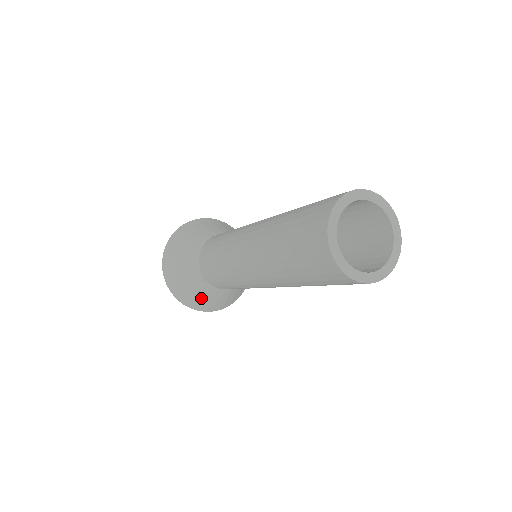
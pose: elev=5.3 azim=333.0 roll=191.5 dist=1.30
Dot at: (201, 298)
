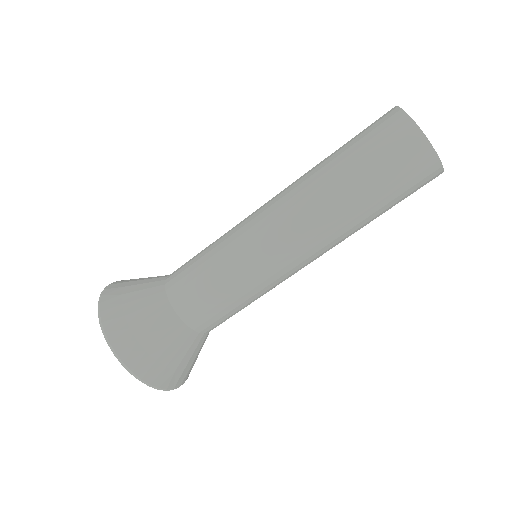
Dot at: (163, 353)
